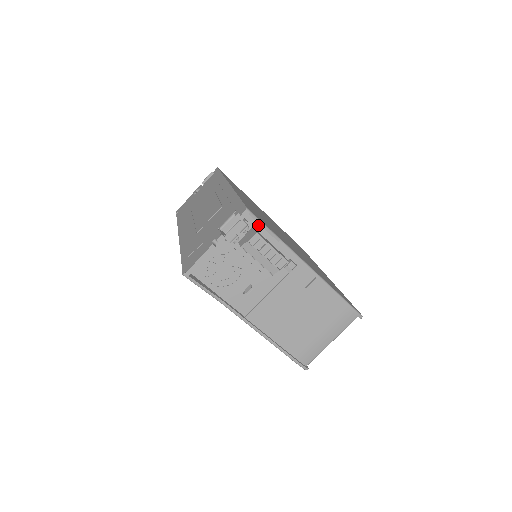
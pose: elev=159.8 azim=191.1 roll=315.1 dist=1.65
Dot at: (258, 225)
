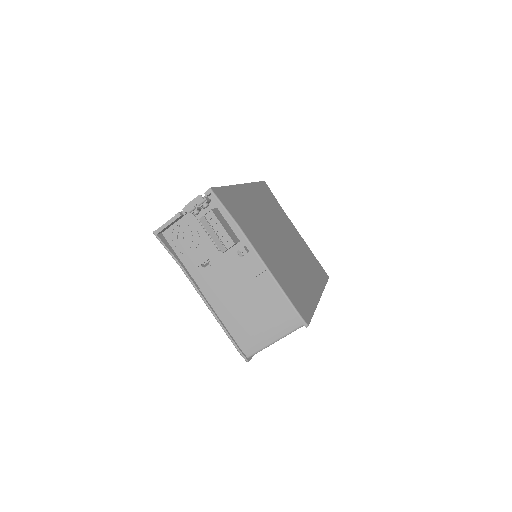
Dot at: occluded
